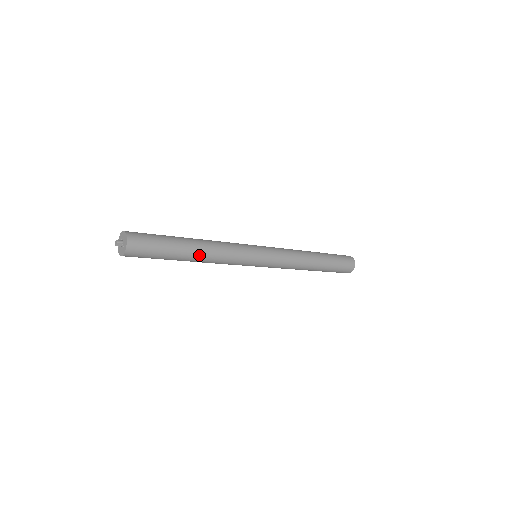
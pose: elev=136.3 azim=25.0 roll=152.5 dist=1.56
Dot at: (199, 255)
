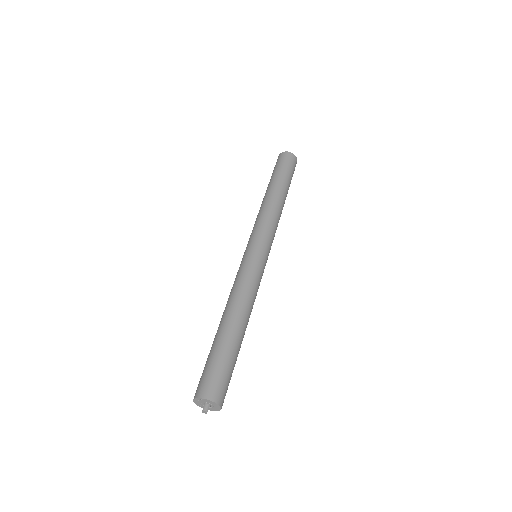
Dot at: (246, 326)
